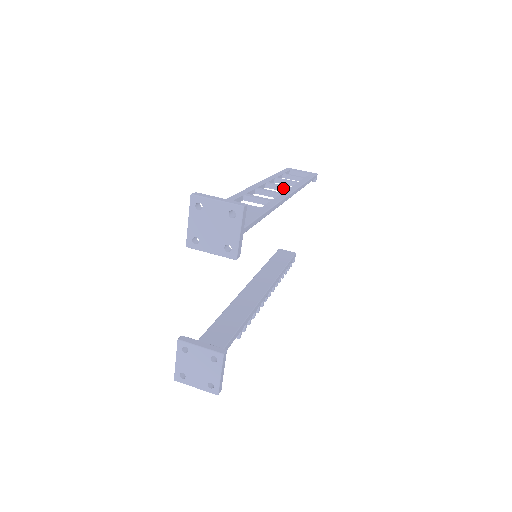
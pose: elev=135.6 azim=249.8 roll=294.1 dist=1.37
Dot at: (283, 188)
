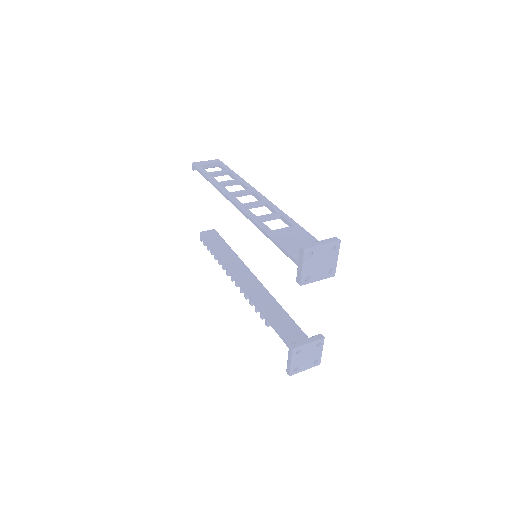
Dot at: (247, 193)
